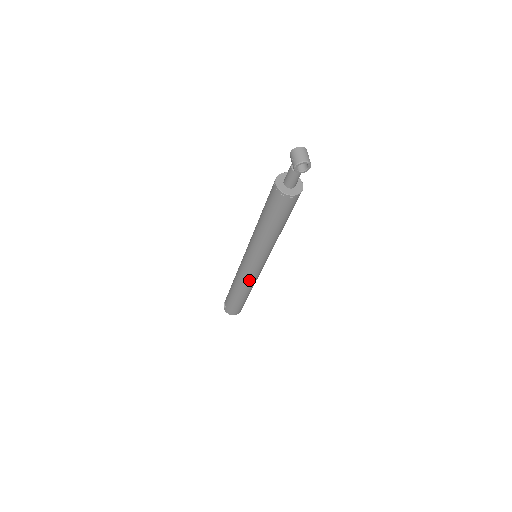
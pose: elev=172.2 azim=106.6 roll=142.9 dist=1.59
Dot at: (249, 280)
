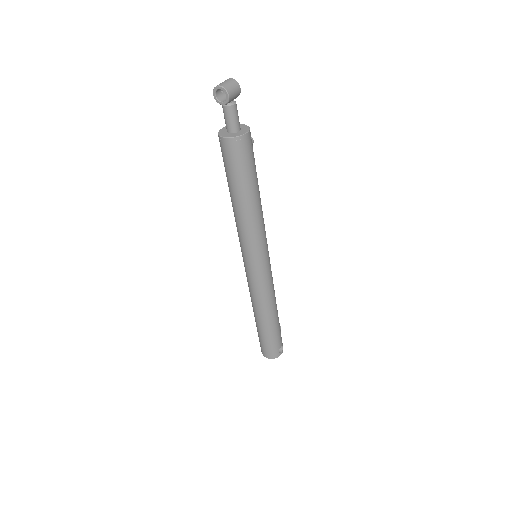
Dot at: (252, 290)
